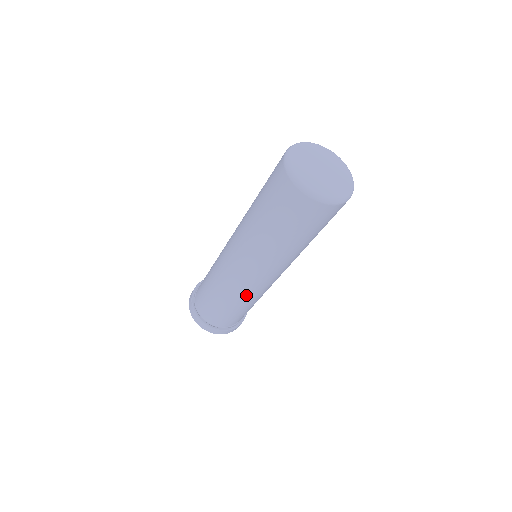
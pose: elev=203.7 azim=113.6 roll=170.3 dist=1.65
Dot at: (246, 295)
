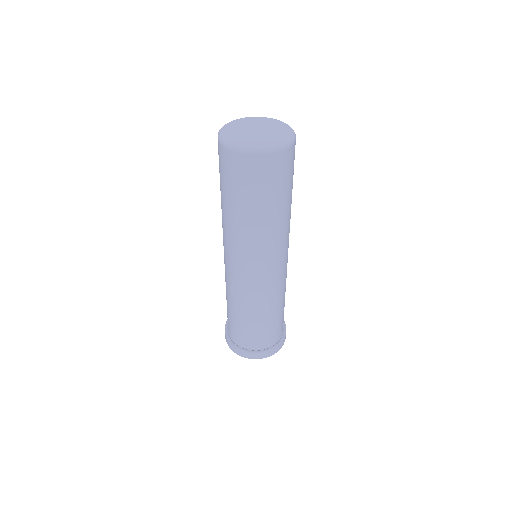
Dot at: (254, 297)
